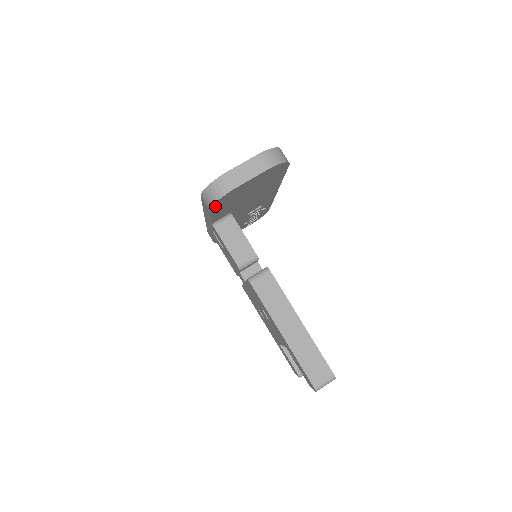
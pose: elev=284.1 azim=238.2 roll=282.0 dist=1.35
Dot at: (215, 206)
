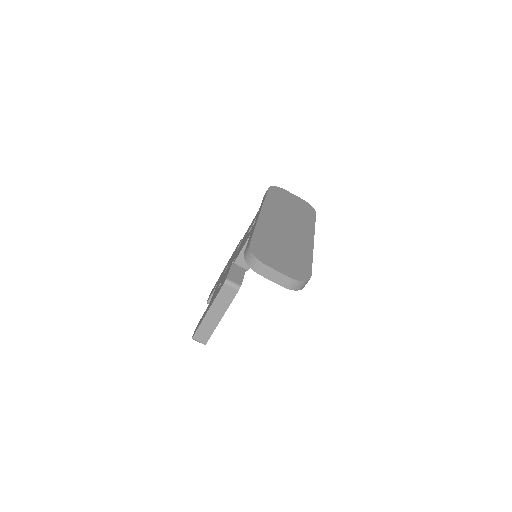
Dot at: occluded
